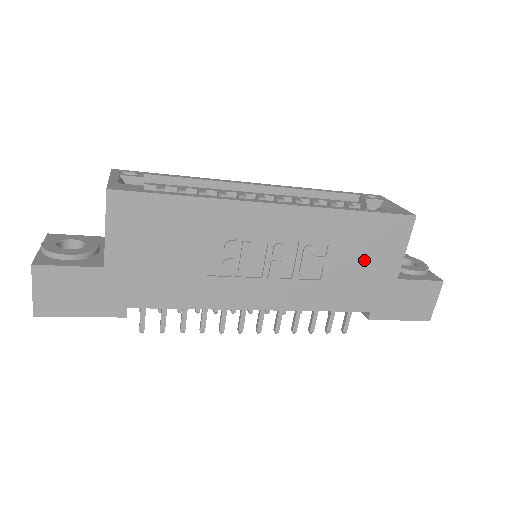
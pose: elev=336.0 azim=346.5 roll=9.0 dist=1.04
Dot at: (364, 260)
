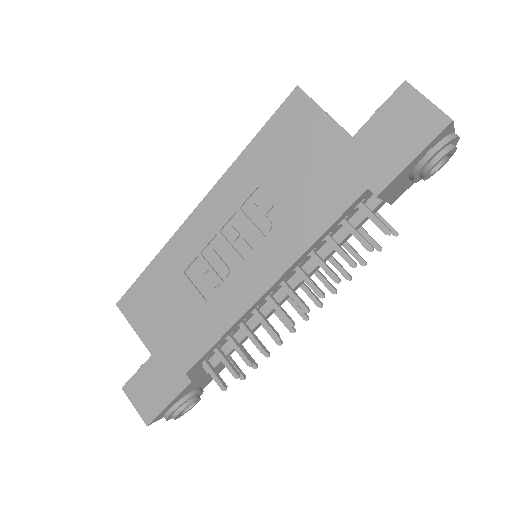
Dot at: (301, 162)
